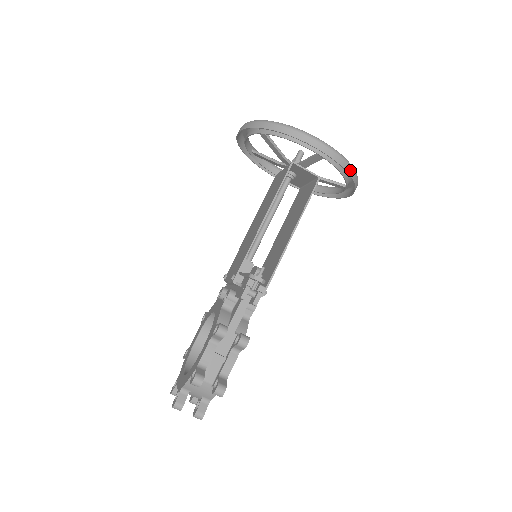
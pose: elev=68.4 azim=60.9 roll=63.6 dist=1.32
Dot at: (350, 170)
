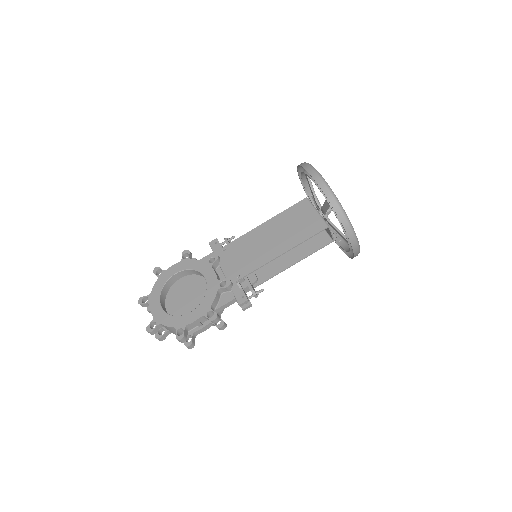
Dot at: occluded
